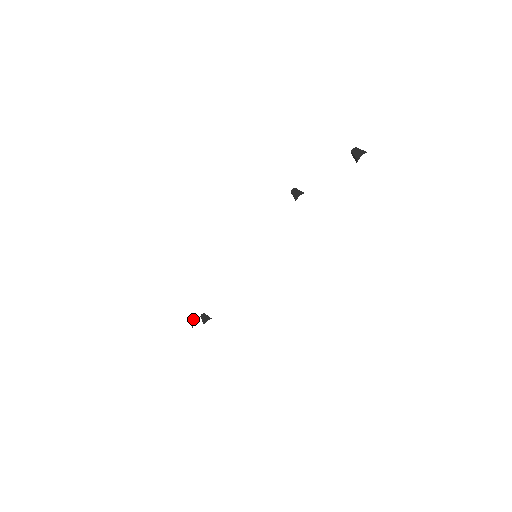
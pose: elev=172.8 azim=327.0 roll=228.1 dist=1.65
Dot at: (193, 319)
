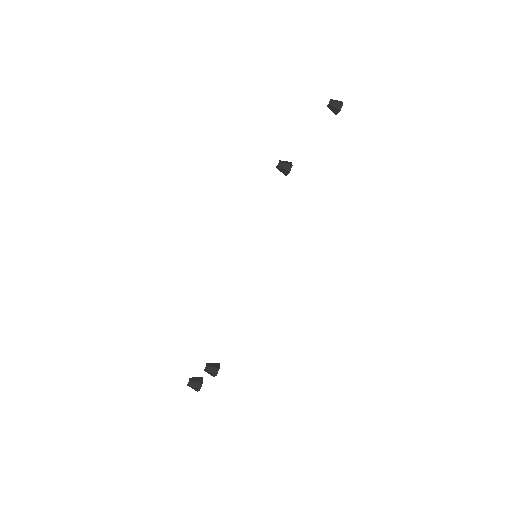
Dot at: (194, 380)
